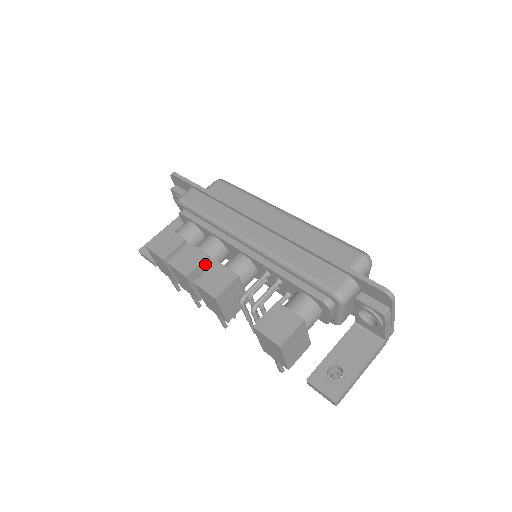
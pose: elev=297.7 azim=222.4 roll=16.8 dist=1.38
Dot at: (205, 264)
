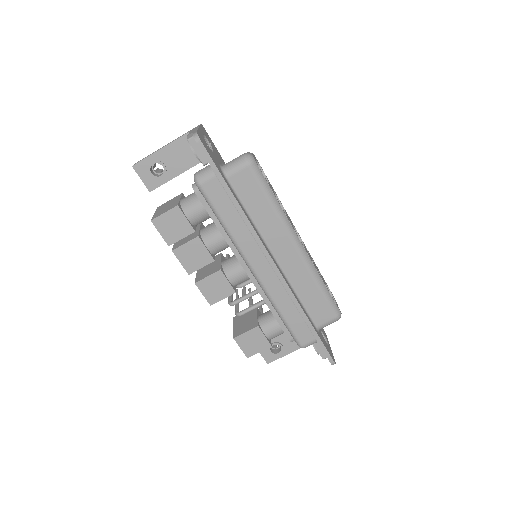
Dot at: (208, 262)
